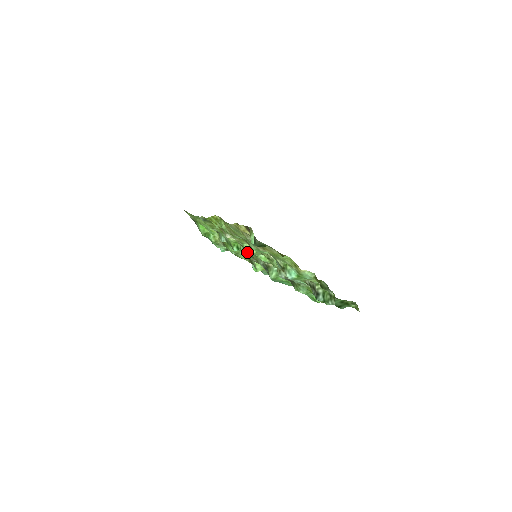
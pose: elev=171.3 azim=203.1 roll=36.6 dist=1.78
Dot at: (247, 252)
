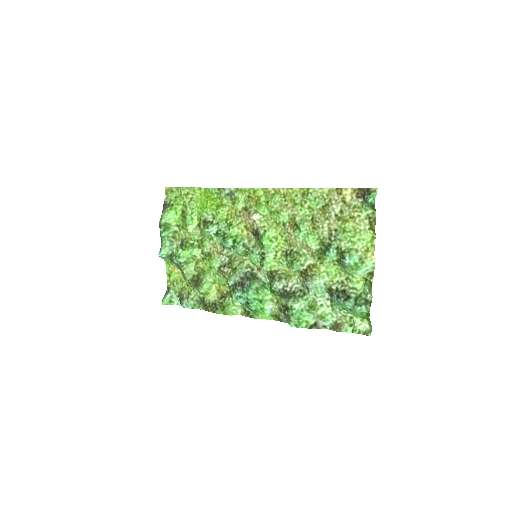
Dot at: (266, 241)
